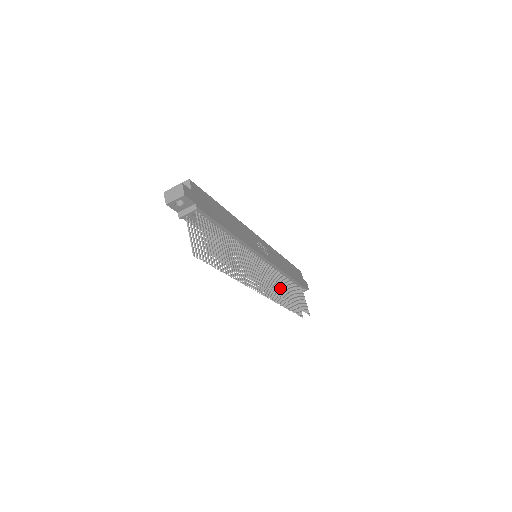
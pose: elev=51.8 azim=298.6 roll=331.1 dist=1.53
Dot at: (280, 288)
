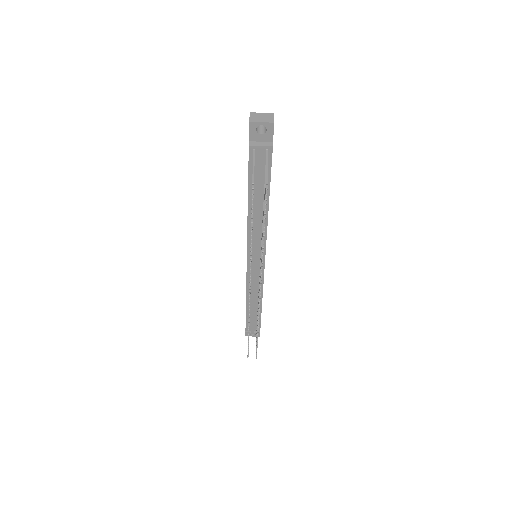
Dot at: occluded
